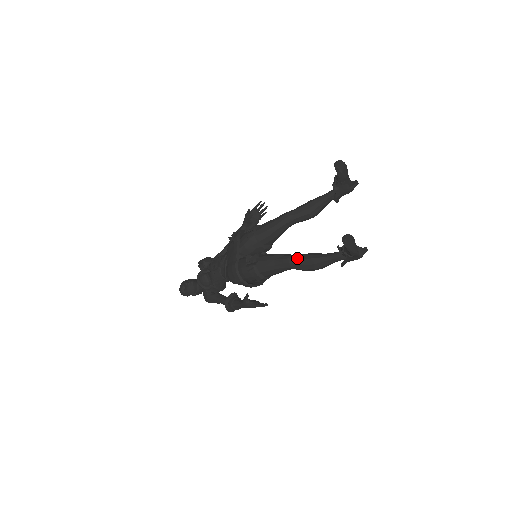
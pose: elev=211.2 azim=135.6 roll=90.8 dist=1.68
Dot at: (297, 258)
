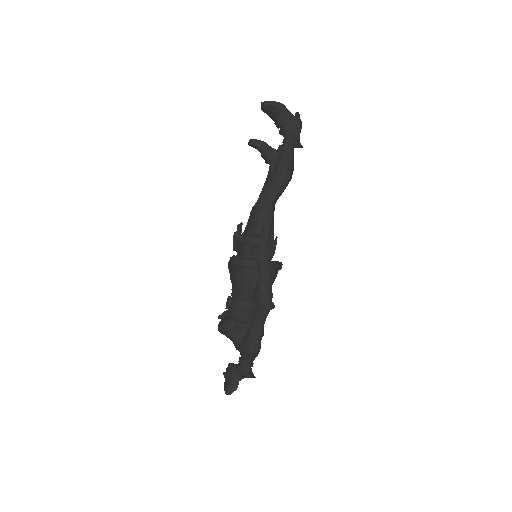
Dot at: (266, 185)
